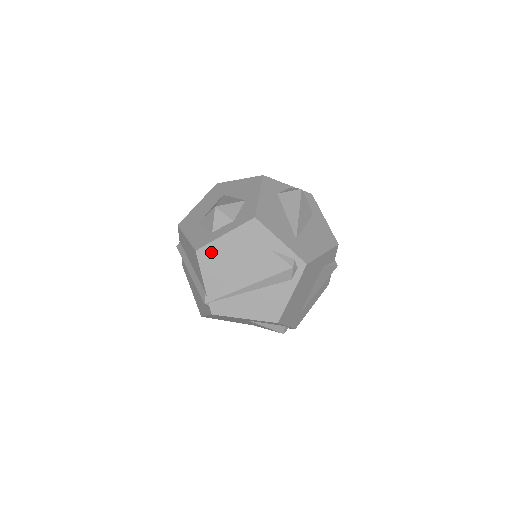
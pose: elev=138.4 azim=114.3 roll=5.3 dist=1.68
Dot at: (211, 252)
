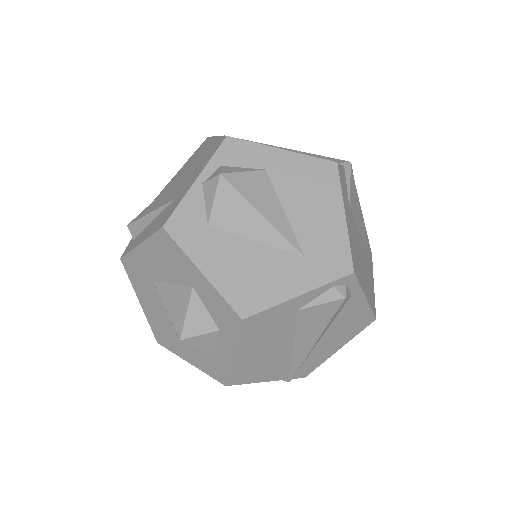
Dot at: (241, 372)
